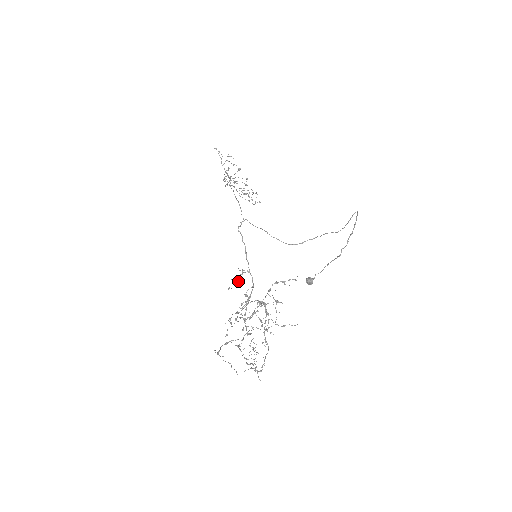
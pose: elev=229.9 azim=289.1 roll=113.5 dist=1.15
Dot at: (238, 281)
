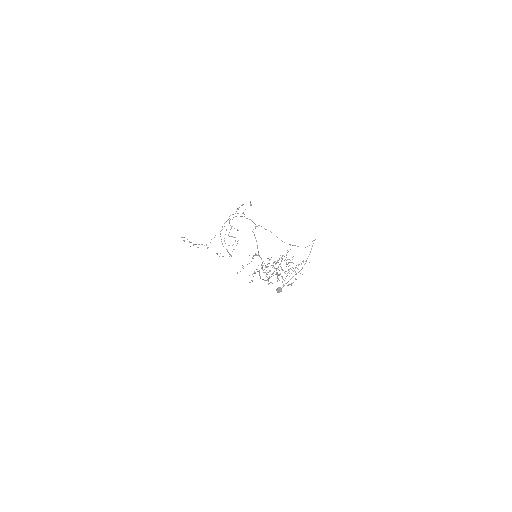
Dot at: occluded
